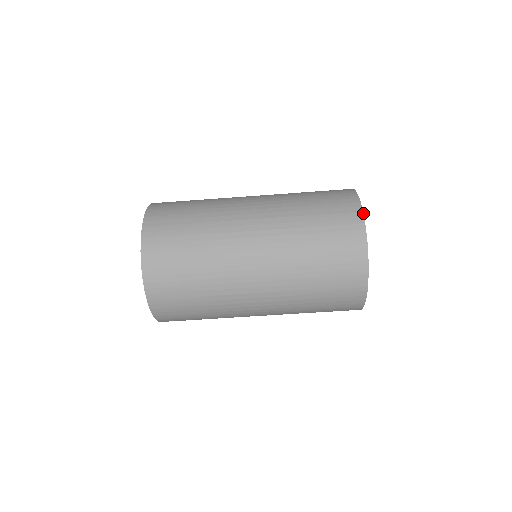
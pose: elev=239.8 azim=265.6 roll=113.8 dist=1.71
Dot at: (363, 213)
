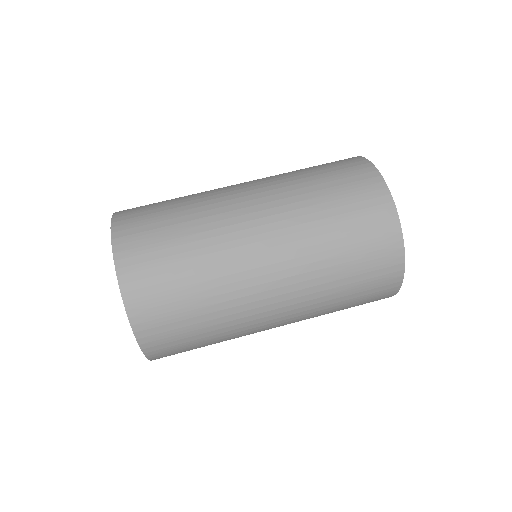
Dot at: occluded
